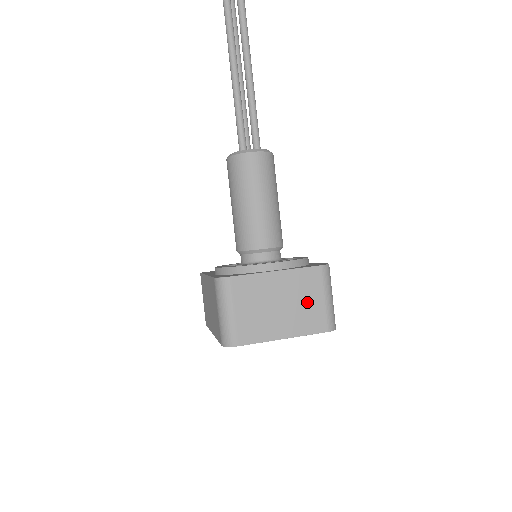
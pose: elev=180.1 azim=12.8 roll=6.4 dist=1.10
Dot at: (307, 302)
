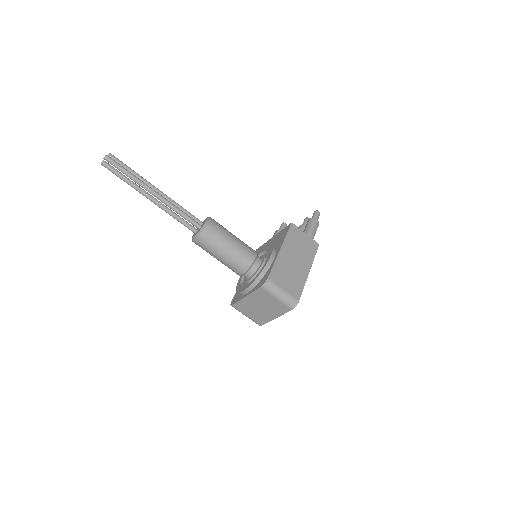
Dot at: (270, 303)
